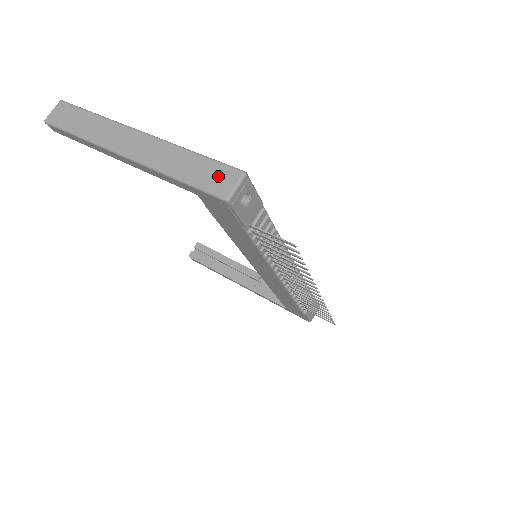
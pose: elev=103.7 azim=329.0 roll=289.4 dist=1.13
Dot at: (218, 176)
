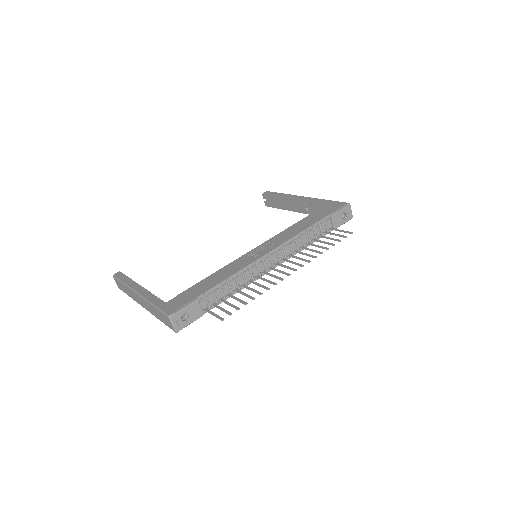
Dot at: (165, 320)
